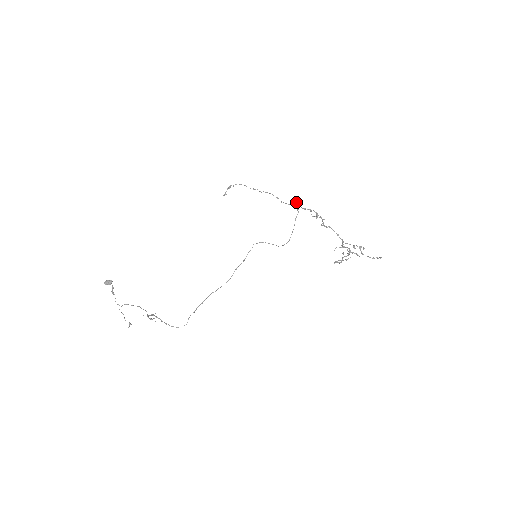
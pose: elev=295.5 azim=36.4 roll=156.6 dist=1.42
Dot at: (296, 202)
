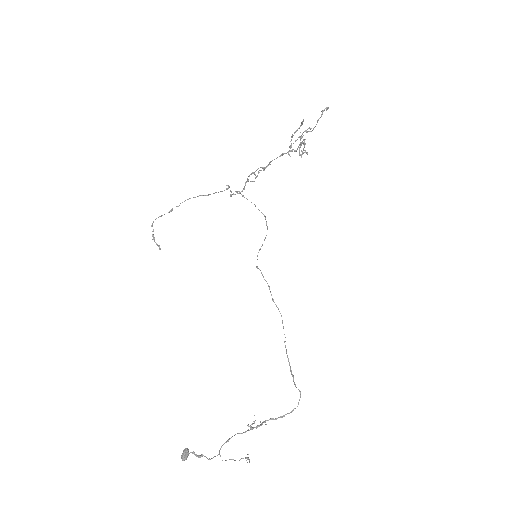
Dot at: occluded
